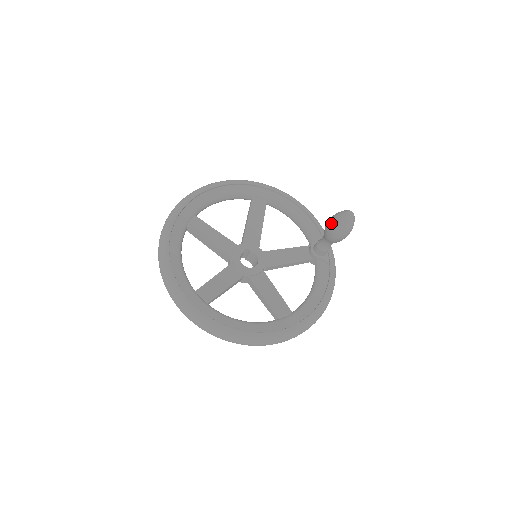
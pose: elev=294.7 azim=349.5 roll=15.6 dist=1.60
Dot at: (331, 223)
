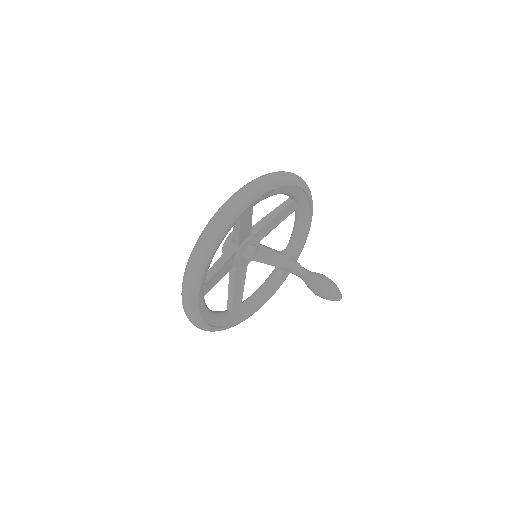
Dot at: (324, 289)
